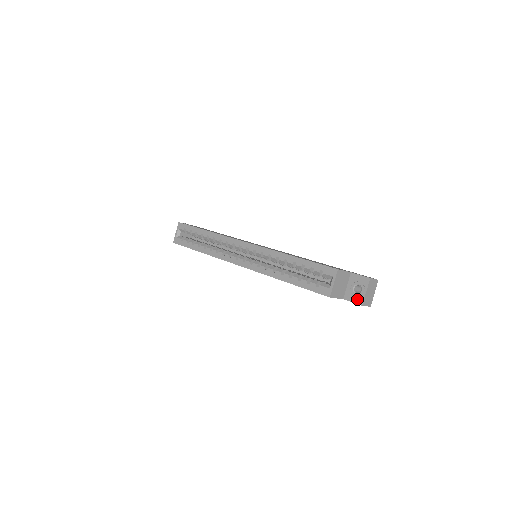
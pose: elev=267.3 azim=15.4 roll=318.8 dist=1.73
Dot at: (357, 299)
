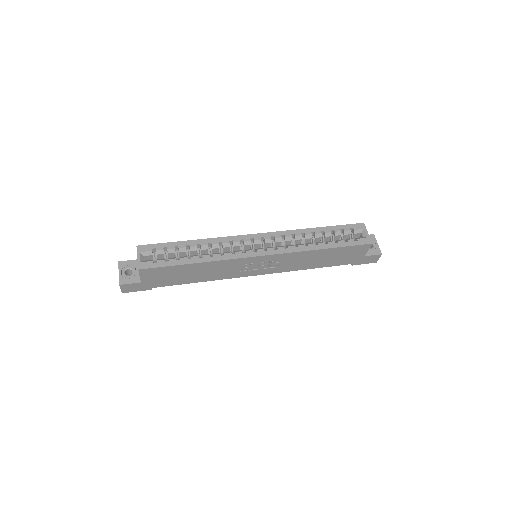
Dot at: (375, 251)
